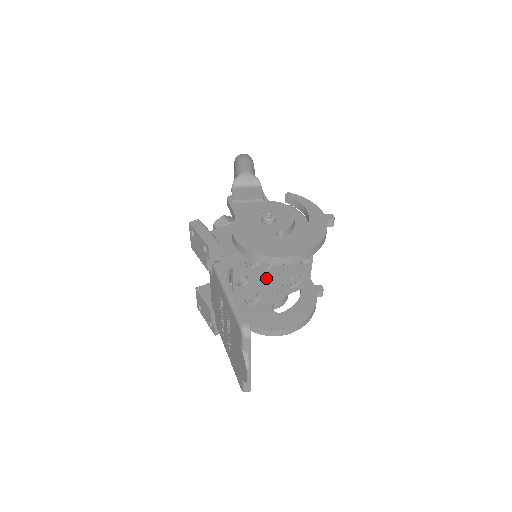
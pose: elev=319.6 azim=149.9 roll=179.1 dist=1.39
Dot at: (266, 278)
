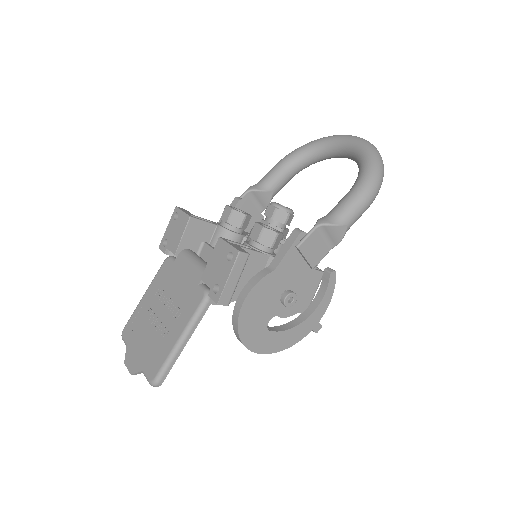
Dot at: occluded
